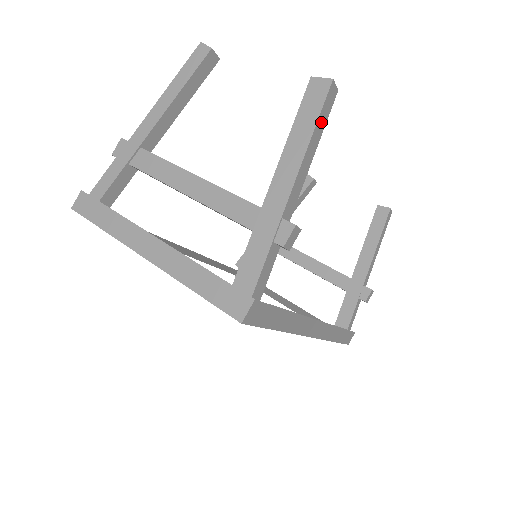
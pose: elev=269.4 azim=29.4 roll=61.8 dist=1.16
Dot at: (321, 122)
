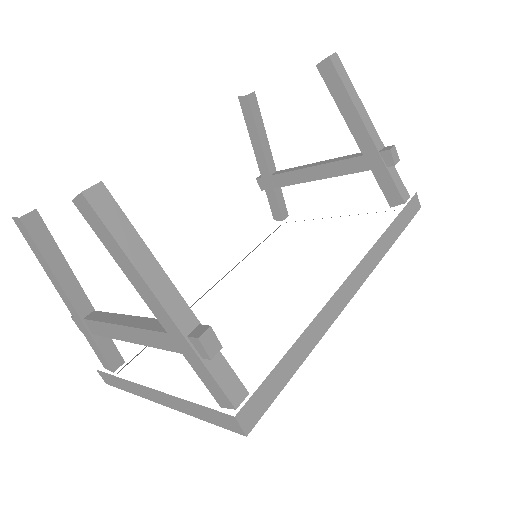
Dot at: (121, 231)
